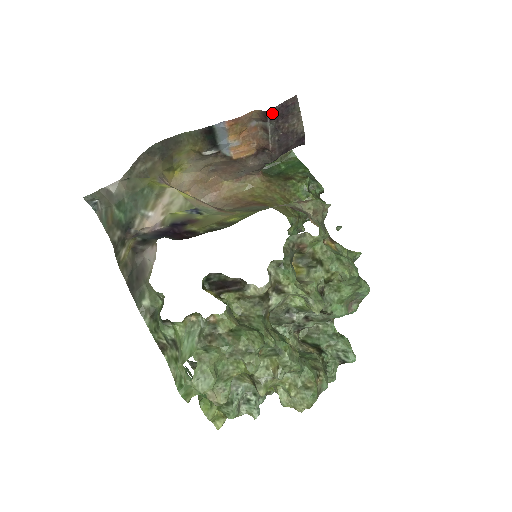
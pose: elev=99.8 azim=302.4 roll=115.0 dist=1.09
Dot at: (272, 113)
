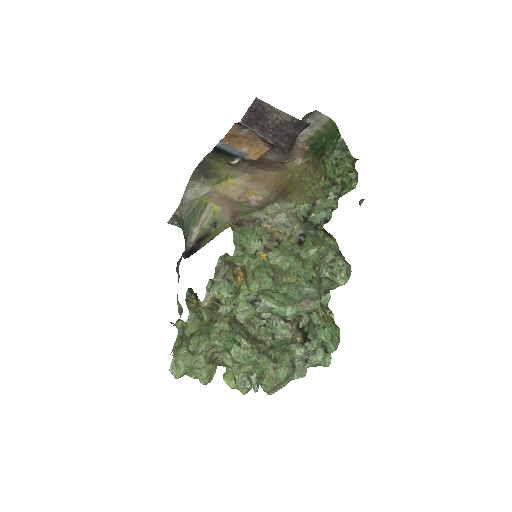
Dot at: (246, 121)
